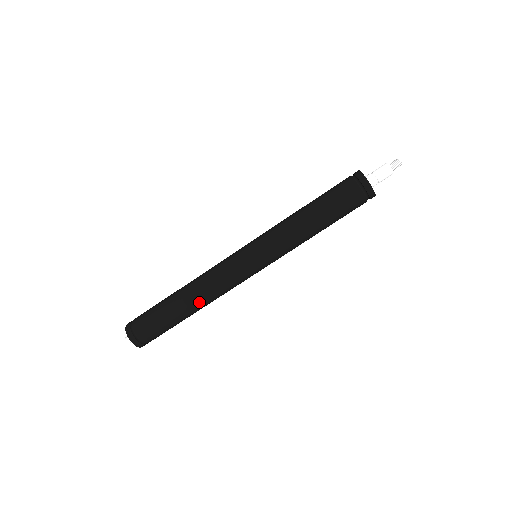
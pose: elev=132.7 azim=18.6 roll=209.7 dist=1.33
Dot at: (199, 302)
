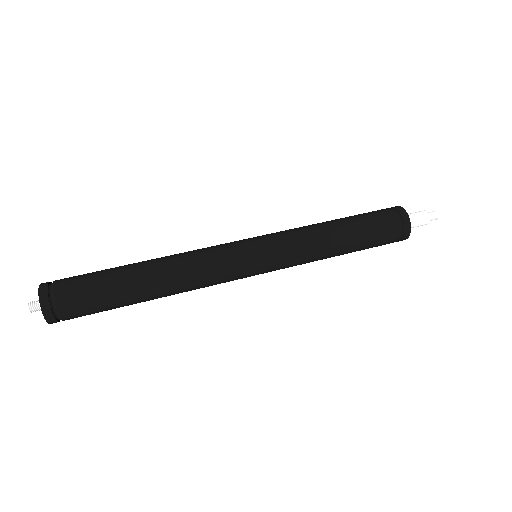
Dot at: (168, 295)
